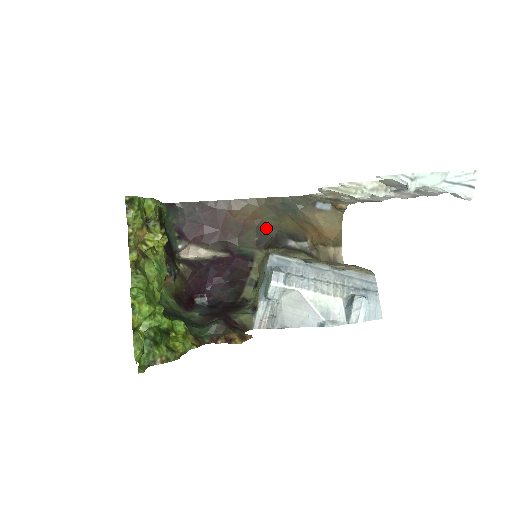
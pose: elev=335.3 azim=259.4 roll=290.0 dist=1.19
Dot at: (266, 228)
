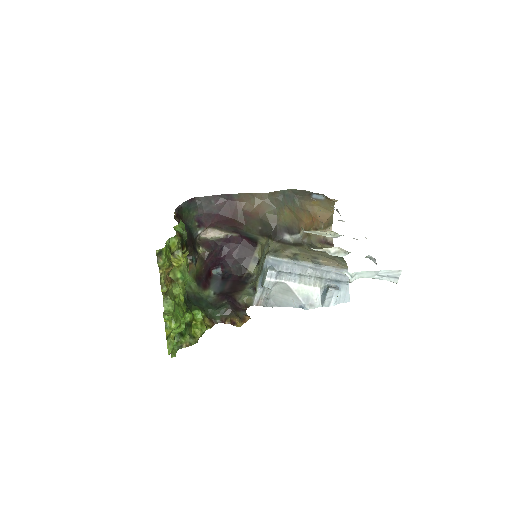
Dot at: (268, 221)
